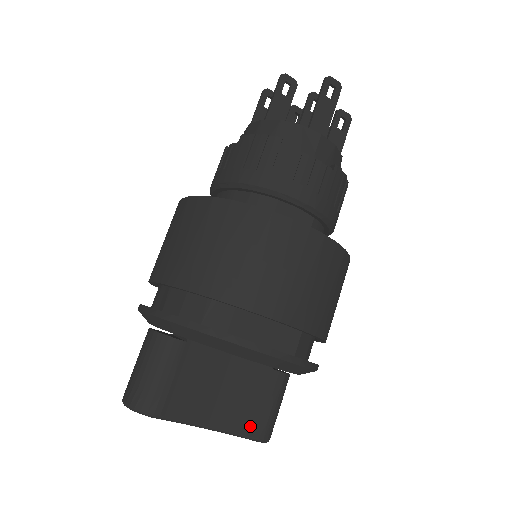
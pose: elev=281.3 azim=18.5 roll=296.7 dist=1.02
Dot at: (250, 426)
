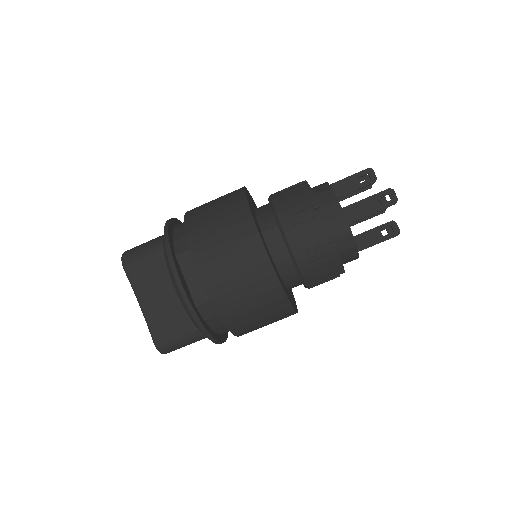
Dot at: (158, 330)
